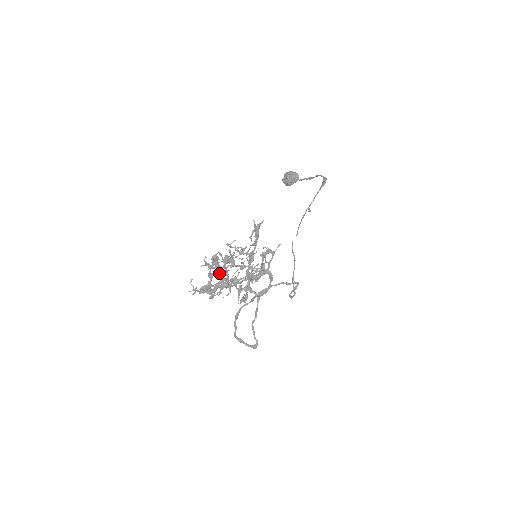
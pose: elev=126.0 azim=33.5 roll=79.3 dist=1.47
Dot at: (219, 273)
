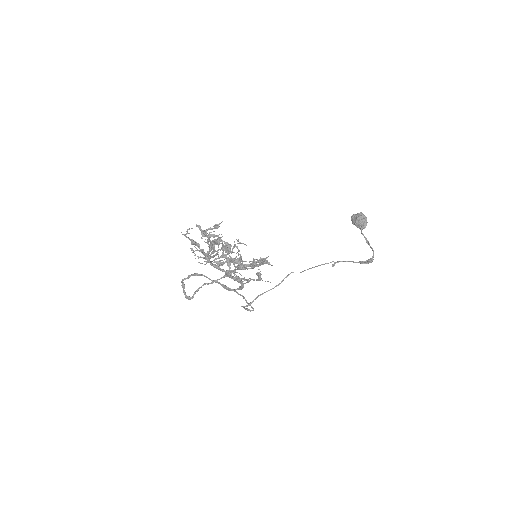
Dot at: occluded
